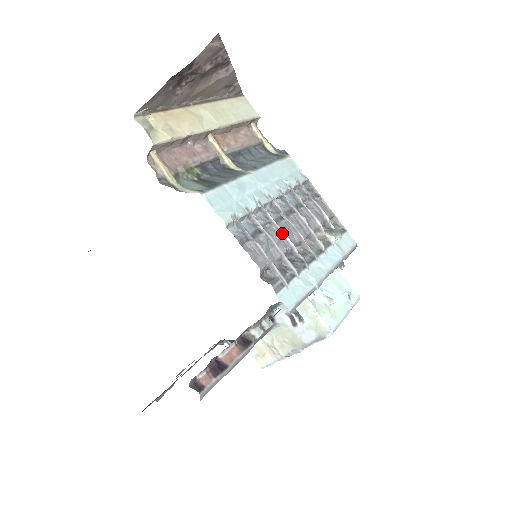
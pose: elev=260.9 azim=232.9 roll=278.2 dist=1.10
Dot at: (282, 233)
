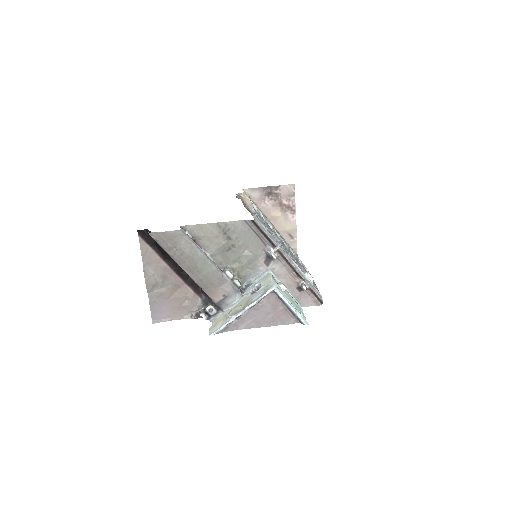
Dot at: (277, 236)
